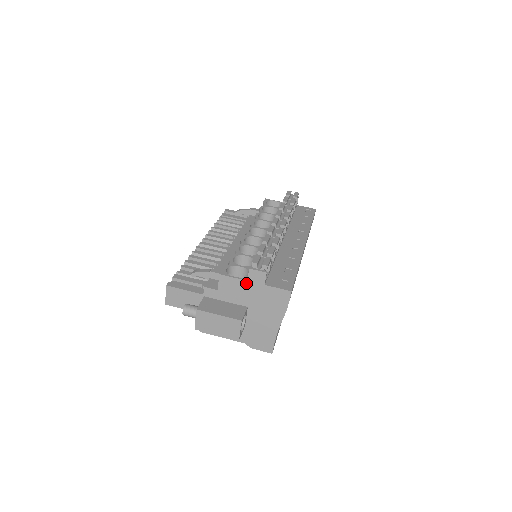
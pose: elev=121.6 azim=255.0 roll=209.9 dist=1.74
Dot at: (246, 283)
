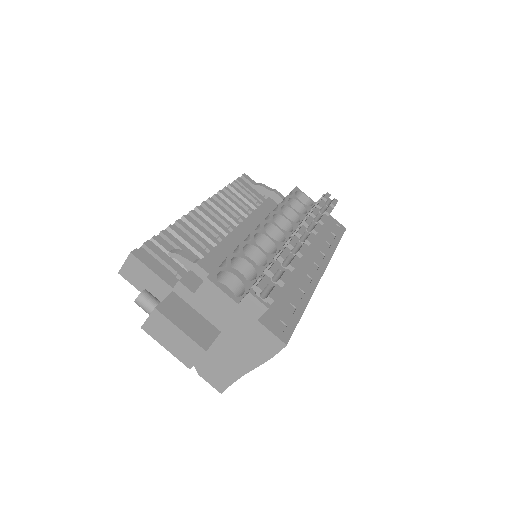
Dot at: (235, 305)
